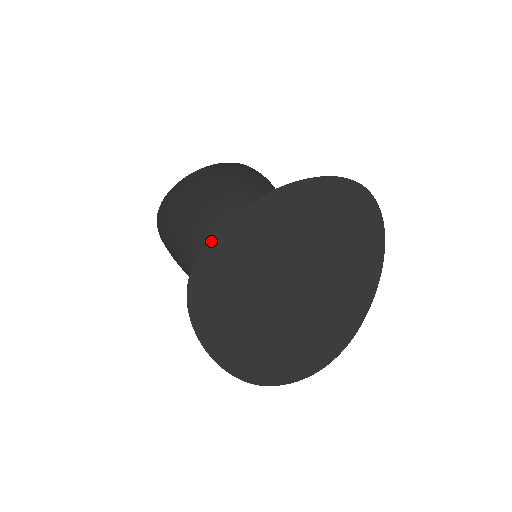
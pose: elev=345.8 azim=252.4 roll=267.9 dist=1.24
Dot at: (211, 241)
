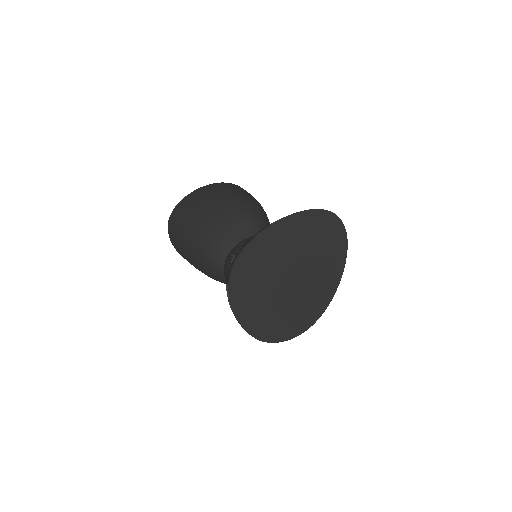
Dot at: (247, 248)
